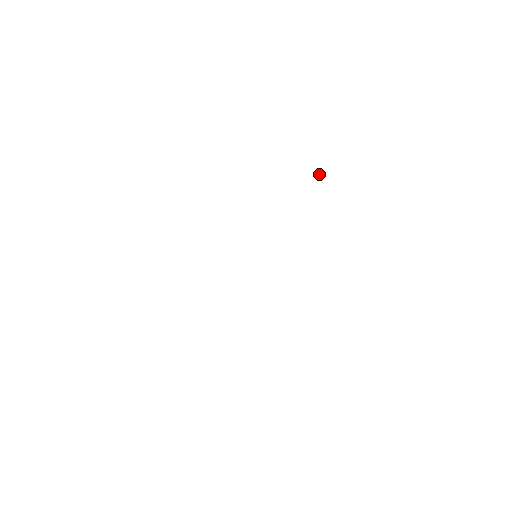
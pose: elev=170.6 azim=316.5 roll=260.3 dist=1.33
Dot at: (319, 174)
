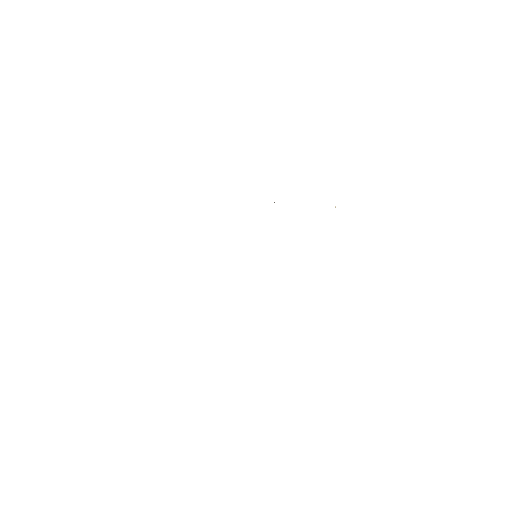
Dot at: (335, 206)
